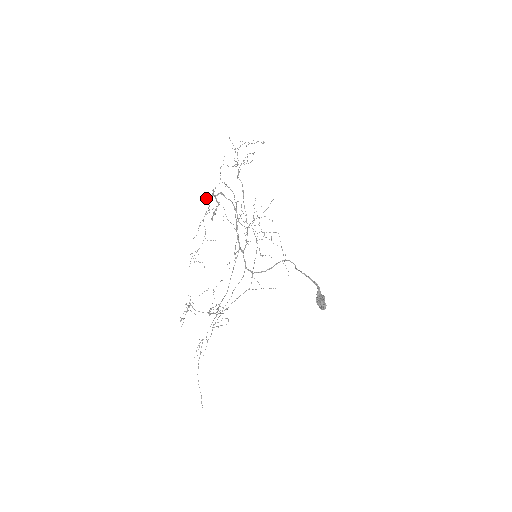
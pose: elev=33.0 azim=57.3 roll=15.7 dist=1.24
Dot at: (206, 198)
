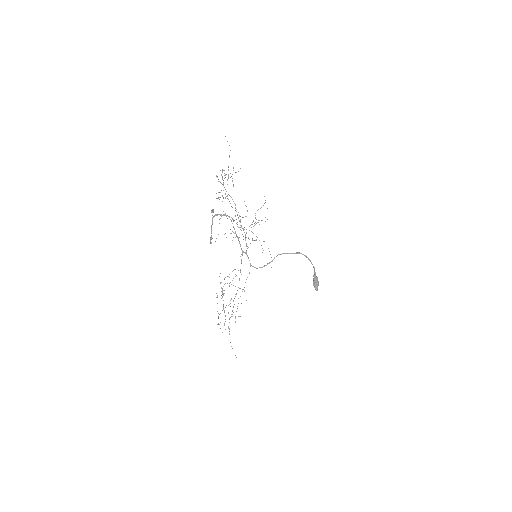
Dot at: (212, 212)
